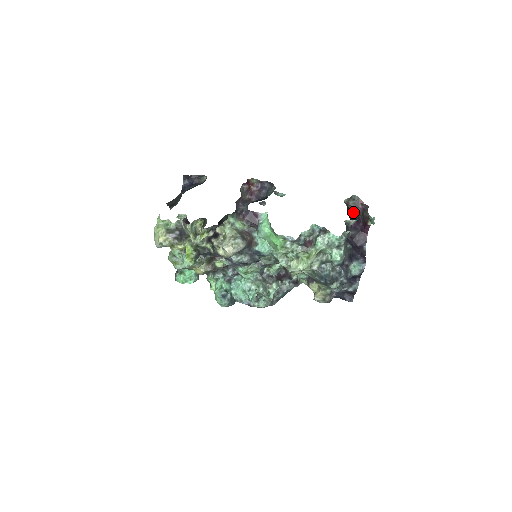
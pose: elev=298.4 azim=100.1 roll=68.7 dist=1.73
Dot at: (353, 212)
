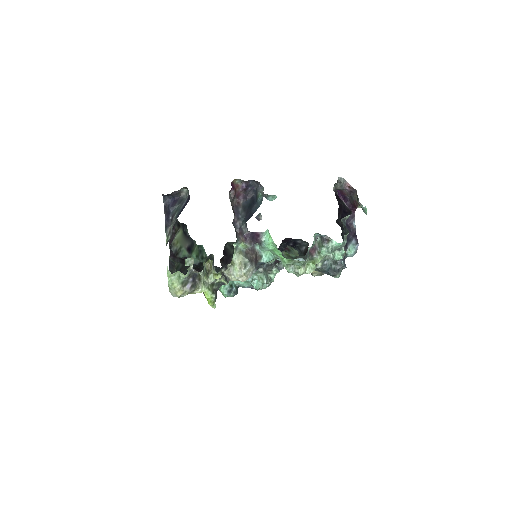
Dot at: occluded
